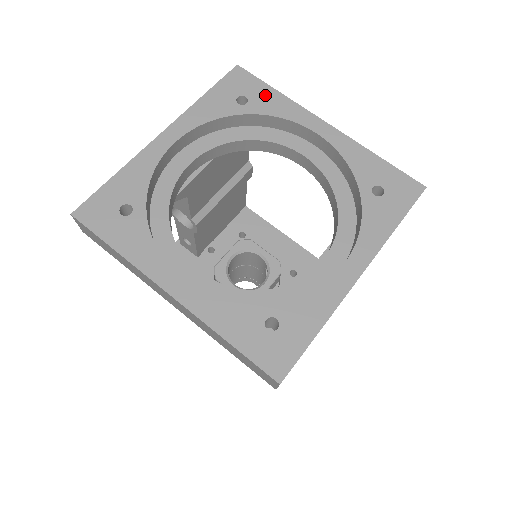
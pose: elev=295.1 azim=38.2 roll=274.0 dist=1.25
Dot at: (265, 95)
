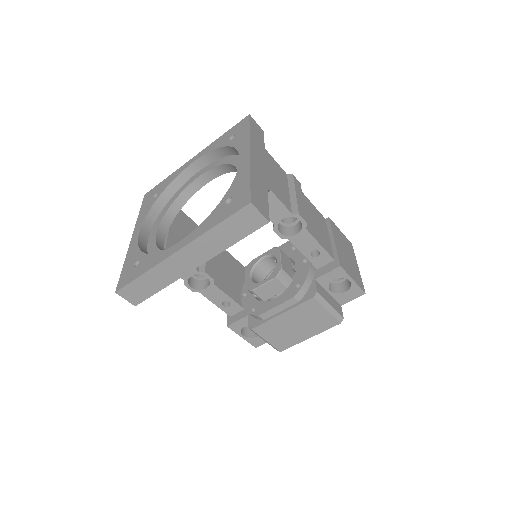
Dot at: (163, 184)
